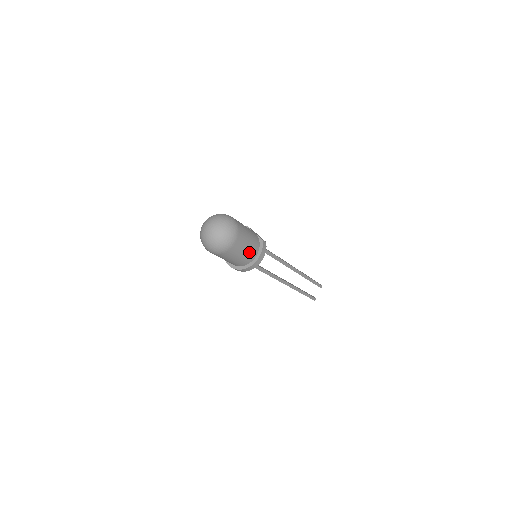
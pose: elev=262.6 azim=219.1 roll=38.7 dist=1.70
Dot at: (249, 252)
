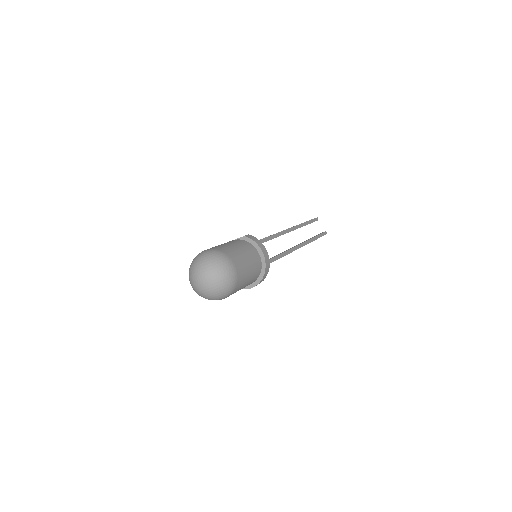
Dot at: (250, 256)
